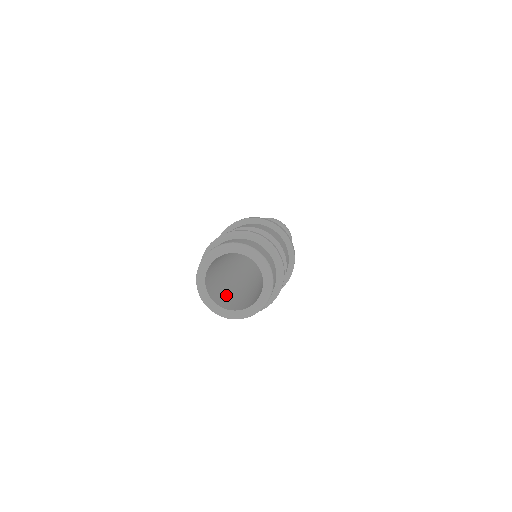
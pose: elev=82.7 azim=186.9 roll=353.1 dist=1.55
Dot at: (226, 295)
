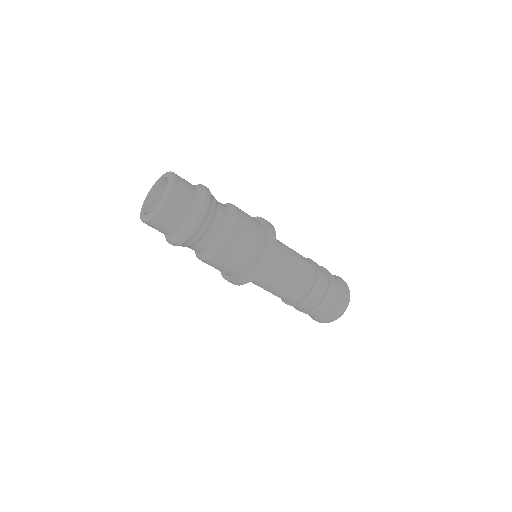
Dot at: occluded
